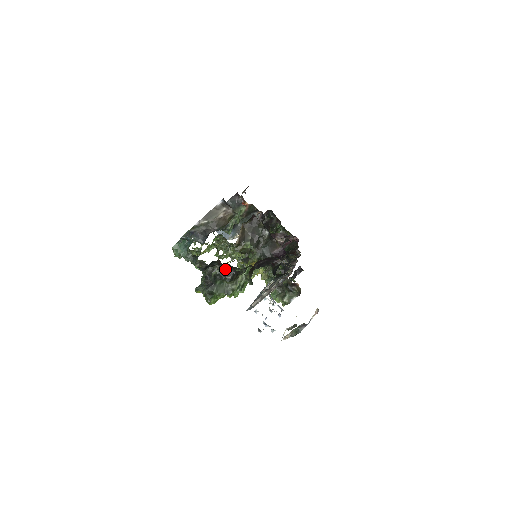
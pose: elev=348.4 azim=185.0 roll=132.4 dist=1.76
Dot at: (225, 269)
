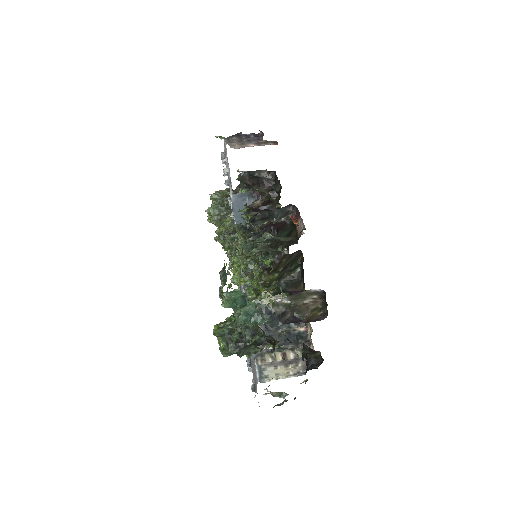
Dot at: (265, 337)
